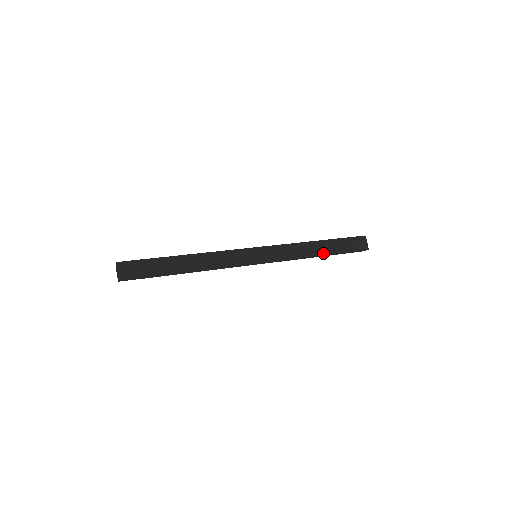
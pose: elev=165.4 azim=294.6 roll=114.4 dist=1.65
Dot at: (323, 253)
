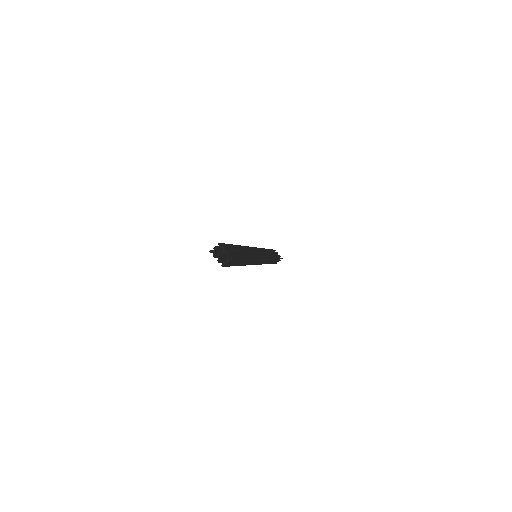
Dot at: occluded
